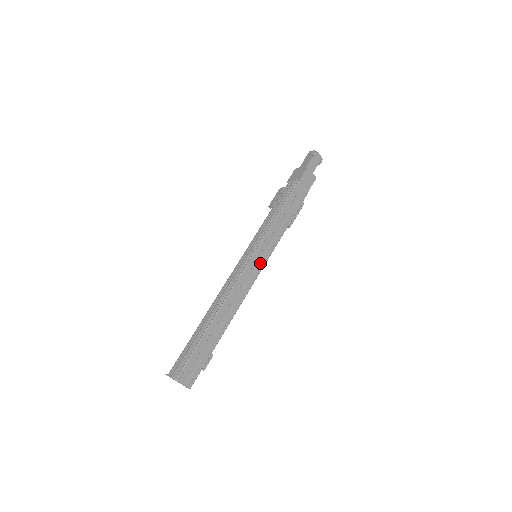
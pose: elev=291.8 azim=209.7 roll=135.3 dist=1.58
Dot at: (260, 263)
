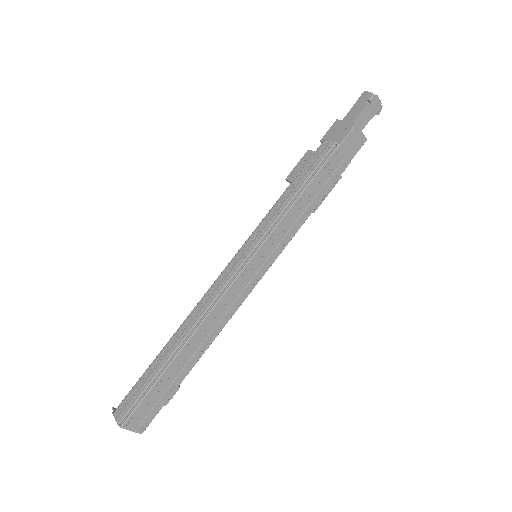
Dot at: (260, 270)
